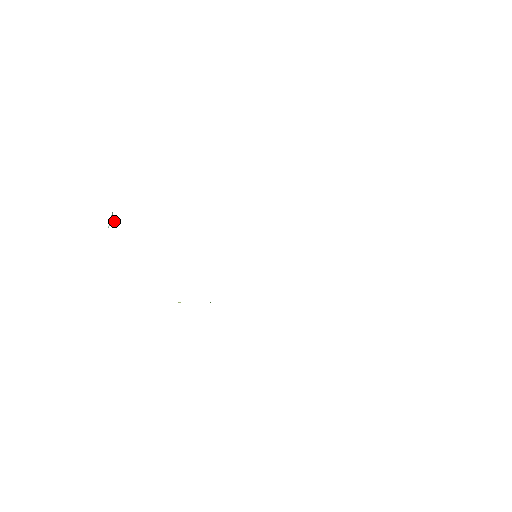
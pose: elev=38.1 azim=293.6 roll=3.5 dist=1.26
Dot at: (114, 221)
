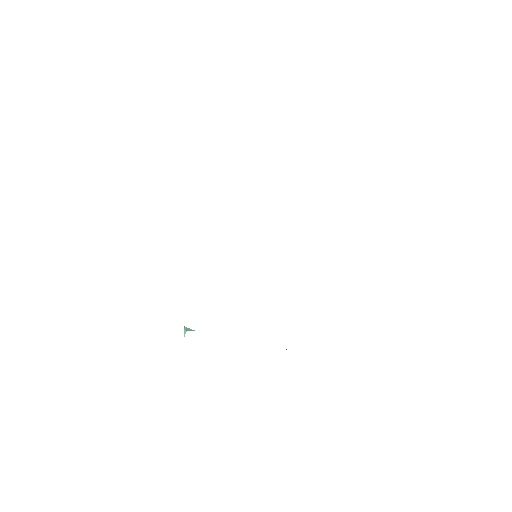
Dot at: occluded
